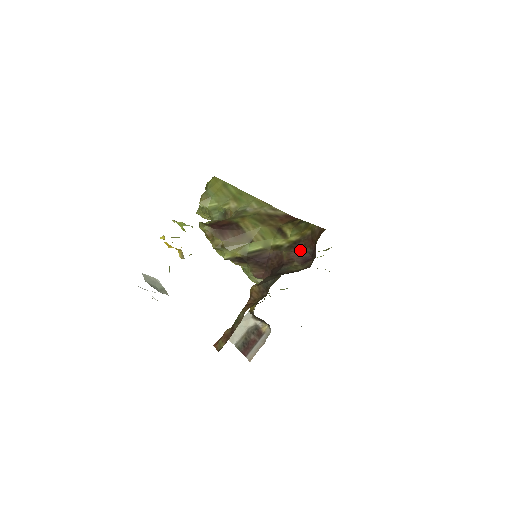
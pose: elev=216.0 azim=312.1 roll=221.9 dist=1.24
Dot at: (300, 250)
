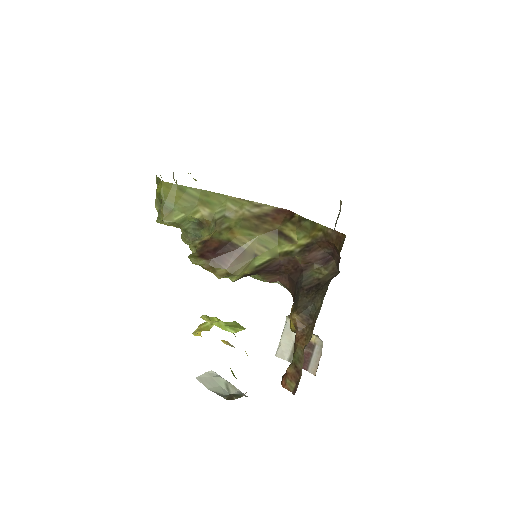
Dot at: (316, 252)
